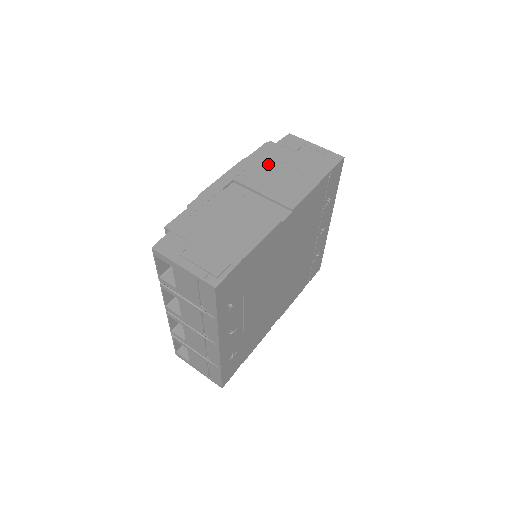
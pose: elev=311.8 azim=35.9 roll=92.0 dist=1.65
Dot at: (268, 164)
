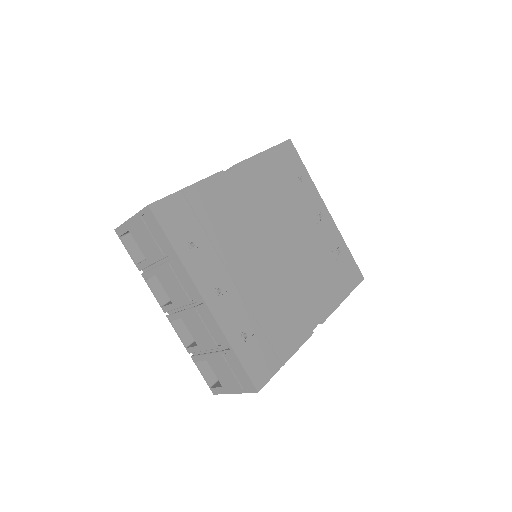
Dot at: occluded
